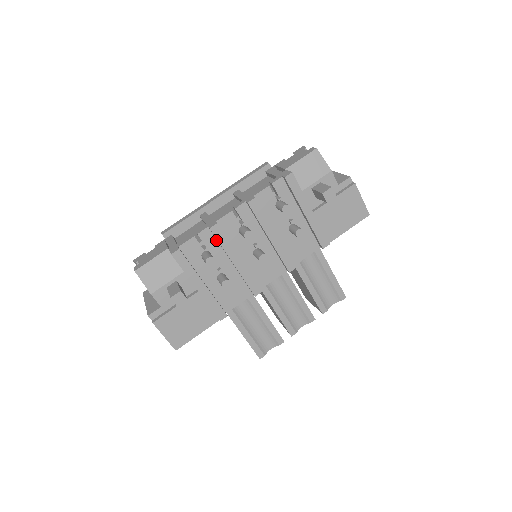
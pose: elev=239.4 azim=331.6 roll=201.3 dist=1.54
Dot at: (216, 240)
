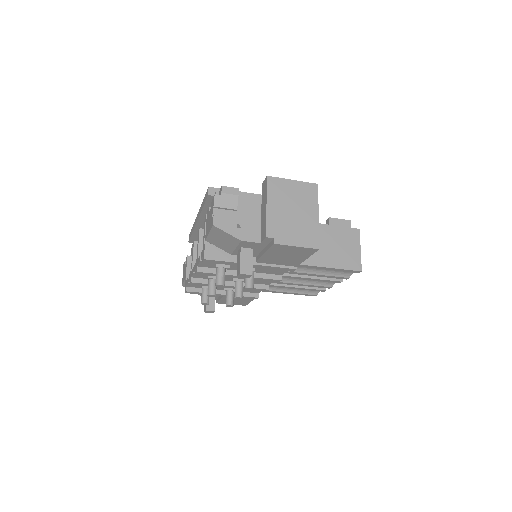
Dot at: occluded
